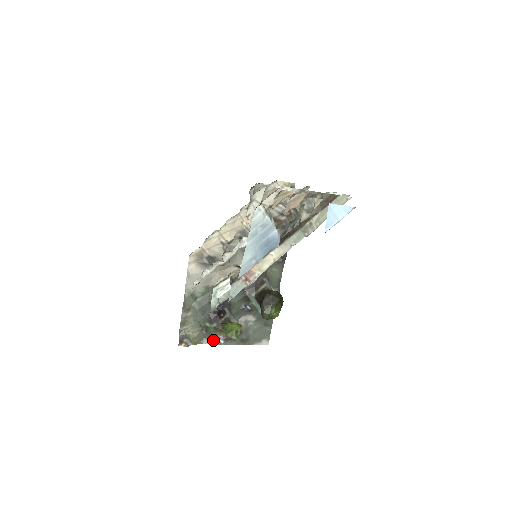
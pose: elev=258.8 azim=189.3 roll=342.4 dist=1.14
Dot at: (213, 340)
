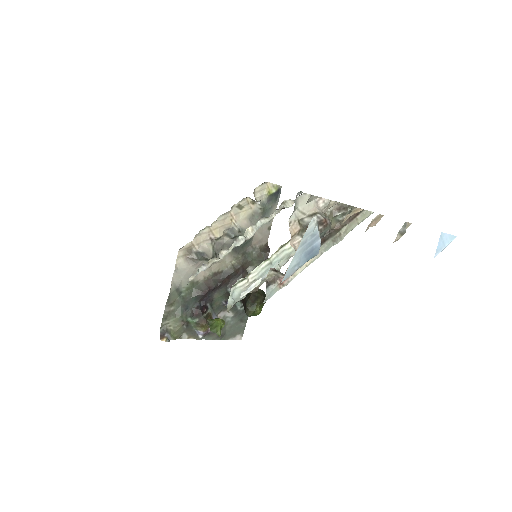
Dot at: (192, 335)
